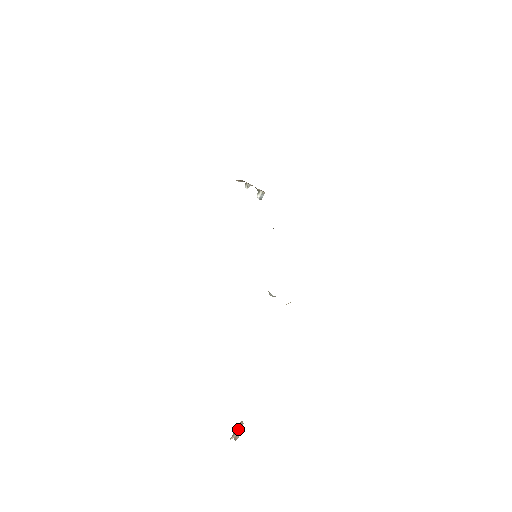
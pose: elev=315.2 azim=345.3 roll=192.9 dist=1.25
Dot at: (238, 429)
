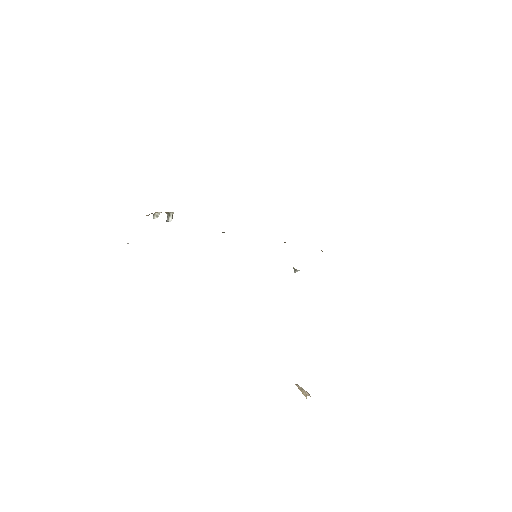
Dot at: (302, 389)
